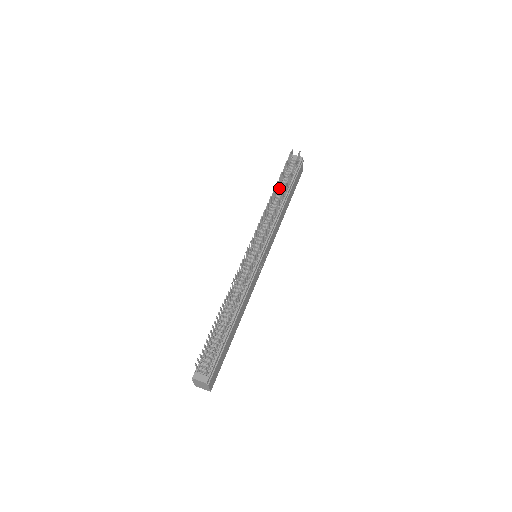
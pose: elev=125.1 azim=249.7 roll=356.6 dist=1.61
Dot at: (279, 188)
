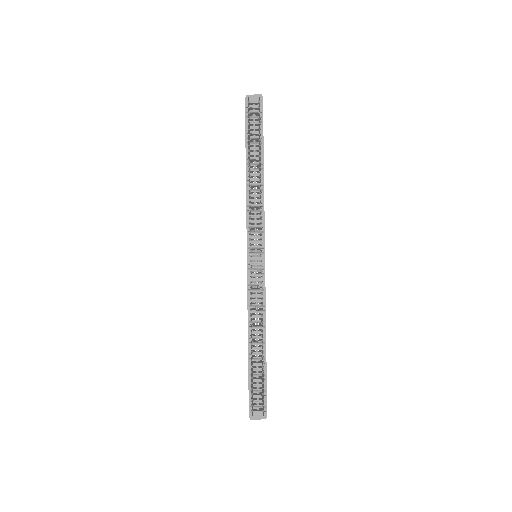
Dot at: occluded
